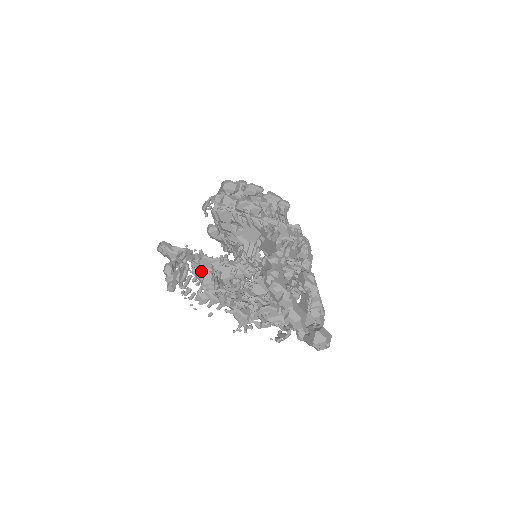
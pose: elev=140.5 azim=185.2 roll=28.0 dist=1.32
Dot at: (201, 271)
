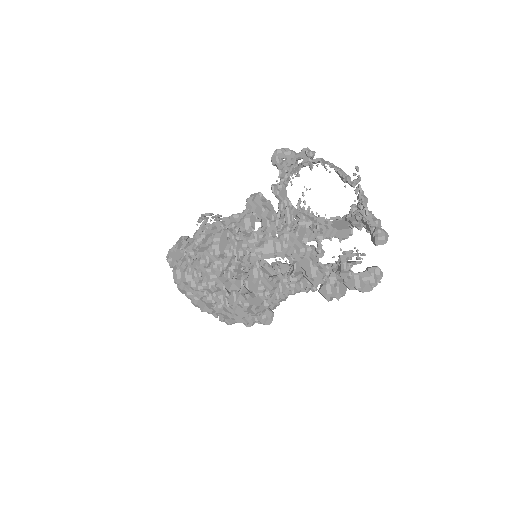
Dot at: occluded
